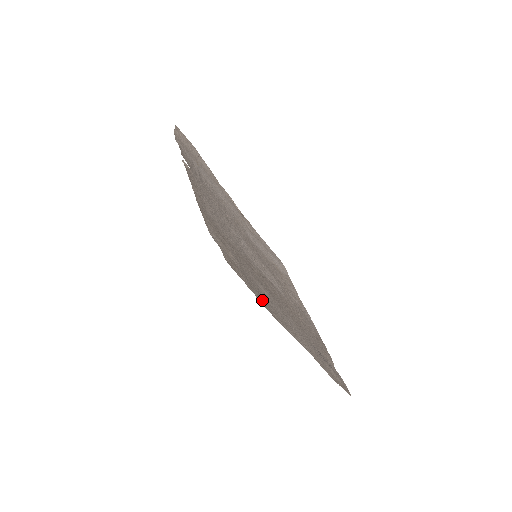
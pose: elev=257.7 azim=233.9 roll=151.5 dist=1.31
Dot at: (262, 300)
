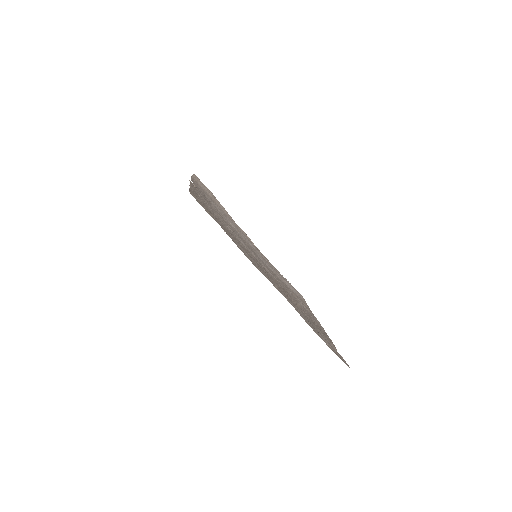
Dot at: occluded
